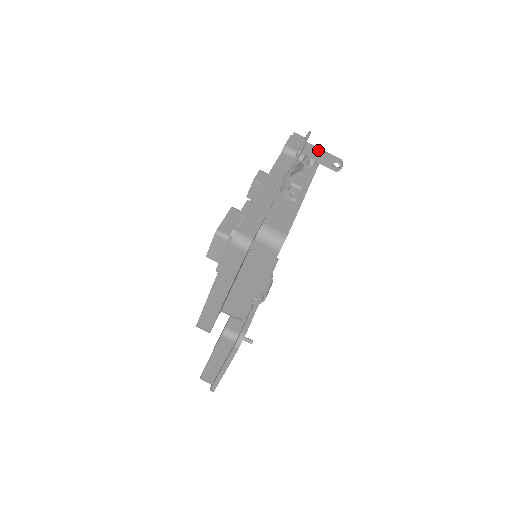
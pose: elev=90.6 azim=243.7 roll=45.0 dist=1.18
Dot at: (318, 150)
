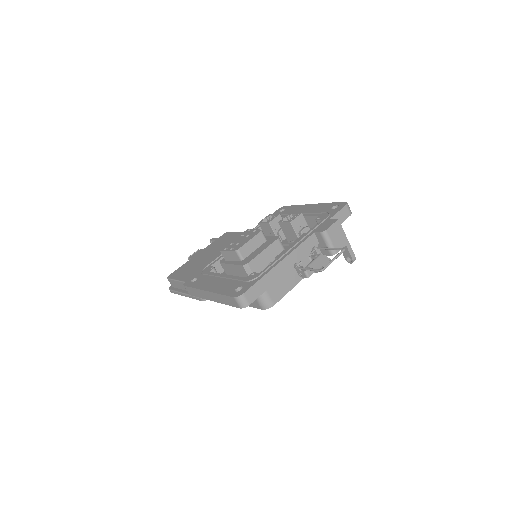
Dot at: (346, 243)
